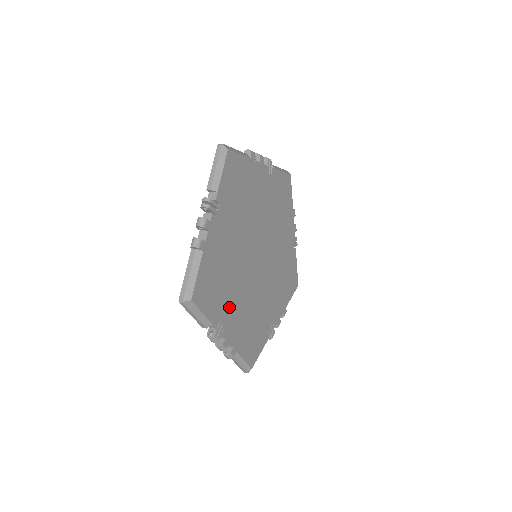
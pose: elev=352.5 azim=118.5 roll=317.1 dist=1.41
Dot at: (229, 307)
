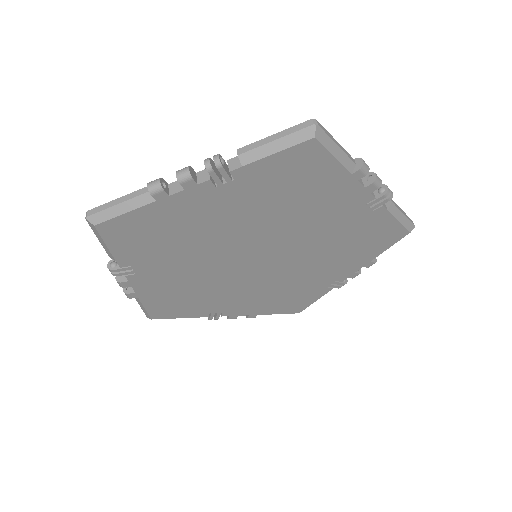
Dot at: (159, 265)
